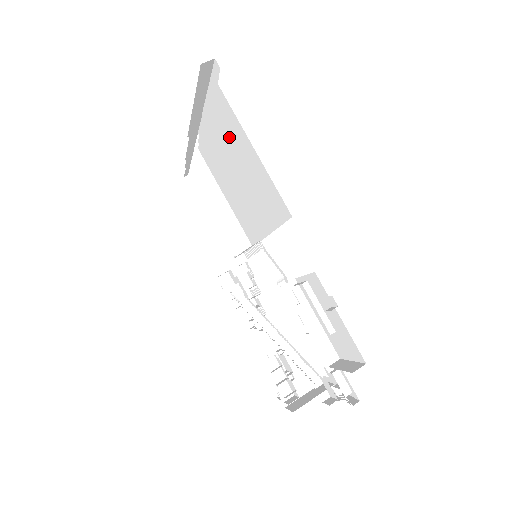
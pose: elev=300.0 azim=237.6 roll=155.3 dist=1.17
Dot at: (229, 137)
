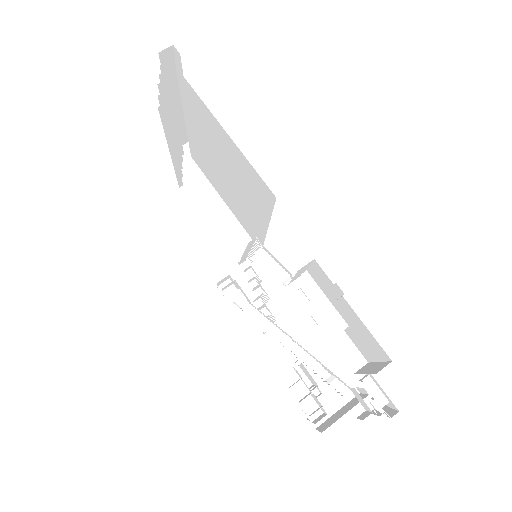
Dot at: (205, 128)
